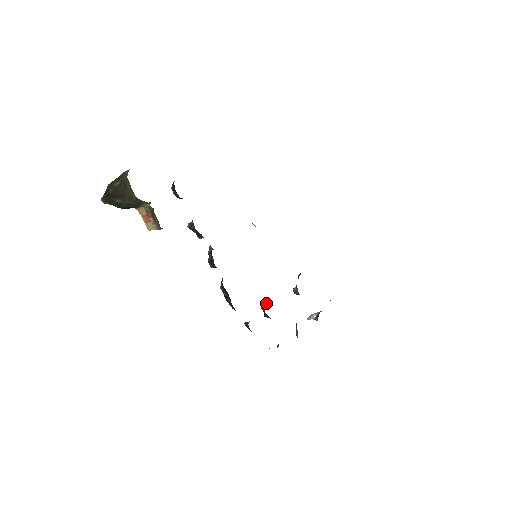
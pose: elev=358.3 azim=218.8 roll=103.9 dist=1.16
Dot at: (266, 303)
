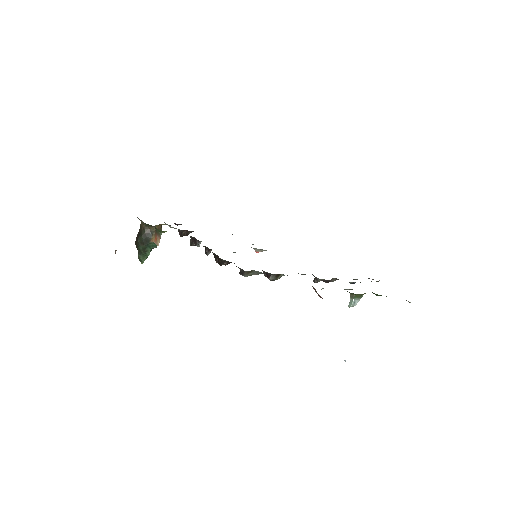
Dot at: occluded
